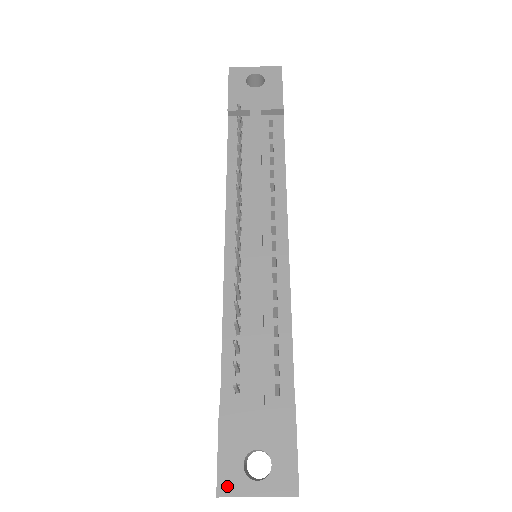
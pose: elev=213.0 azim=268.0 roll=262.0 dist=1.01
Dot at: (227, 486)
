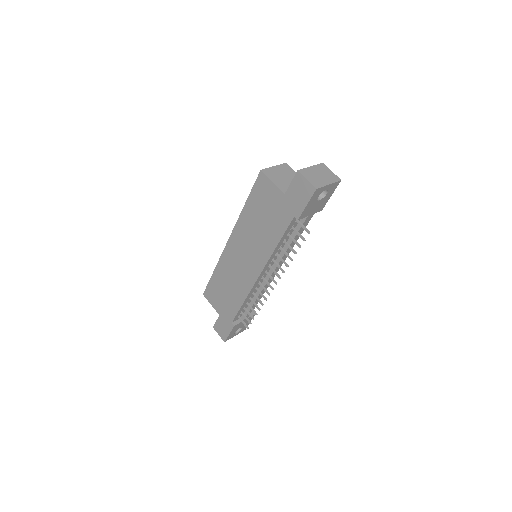
Dot at: (228, 339)
